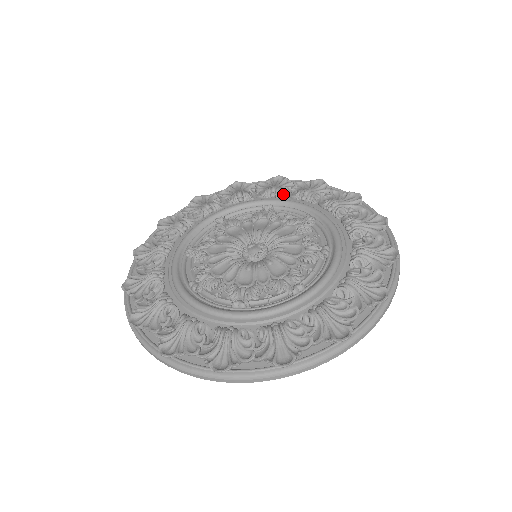
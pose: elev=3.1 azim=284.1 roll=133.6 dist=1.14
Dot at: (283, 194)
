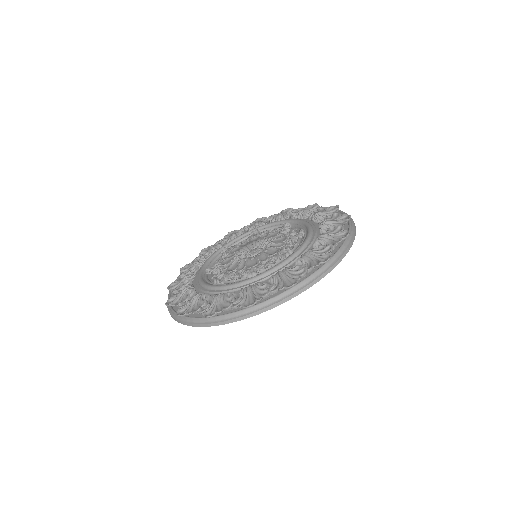
Dot at: (304, 216)
